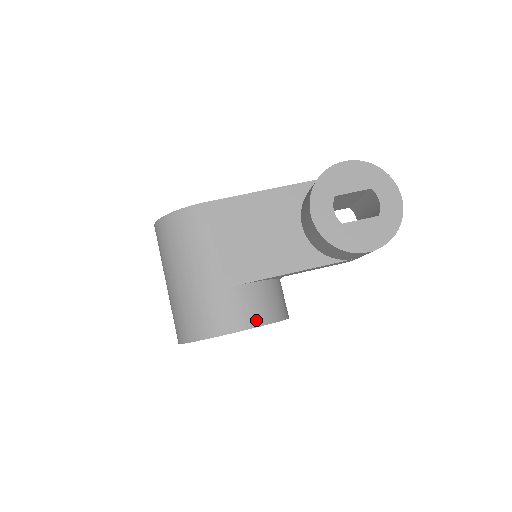
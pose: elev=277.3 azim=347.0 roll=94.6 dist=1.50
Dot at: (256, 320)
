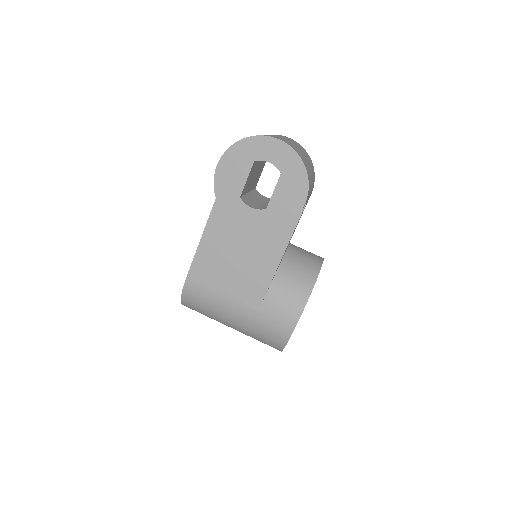
Dot at: (299, 305)
